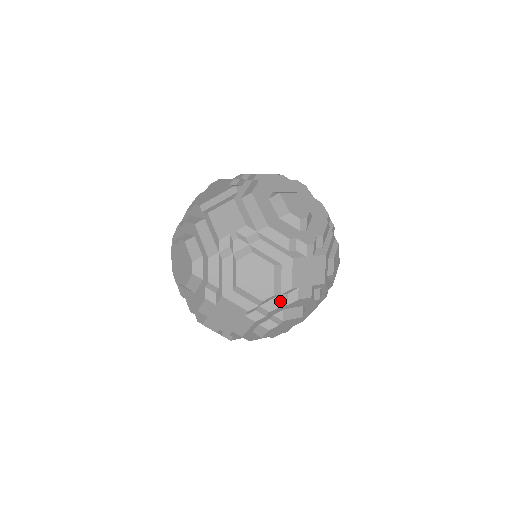
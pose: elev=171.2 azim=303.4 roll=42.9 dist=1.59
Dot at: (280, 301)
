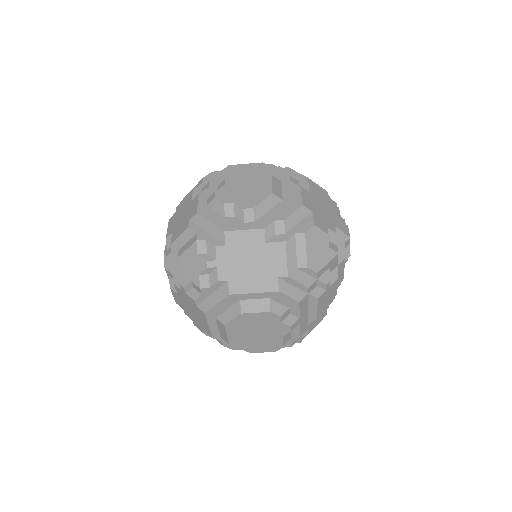
Dot at: occluded
